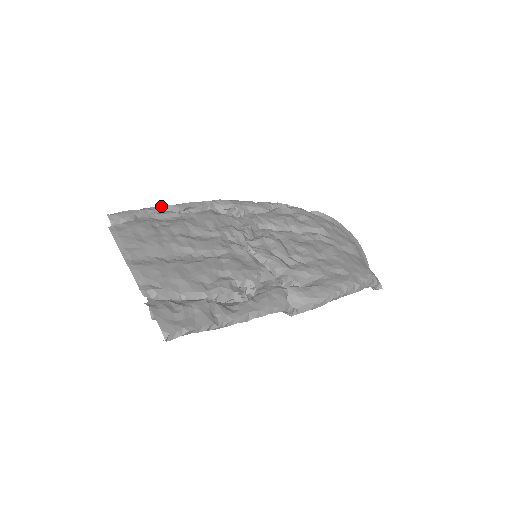
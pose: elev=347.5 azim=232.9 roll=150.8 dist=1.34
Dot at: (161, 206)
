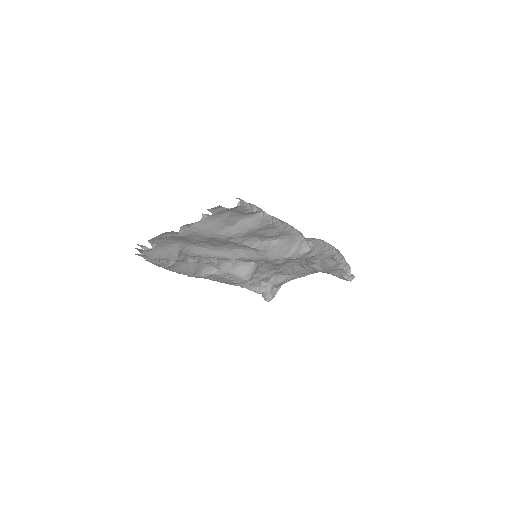
Dot at: occluded
